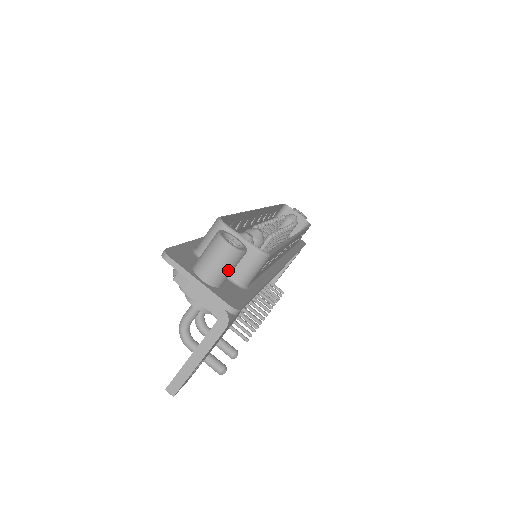
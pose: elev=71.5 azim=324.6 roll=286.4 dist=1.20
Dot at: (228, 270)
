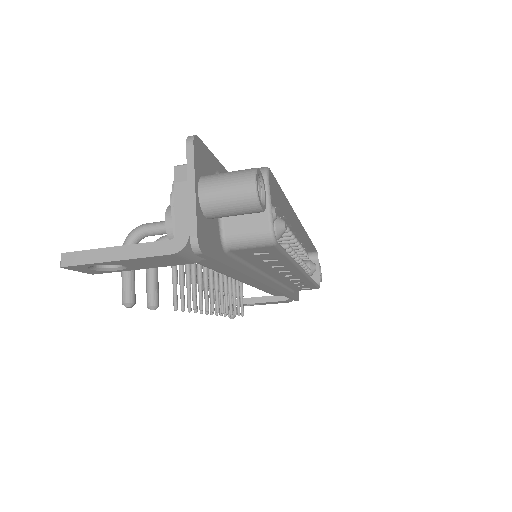
Dot at: (230, 208)
